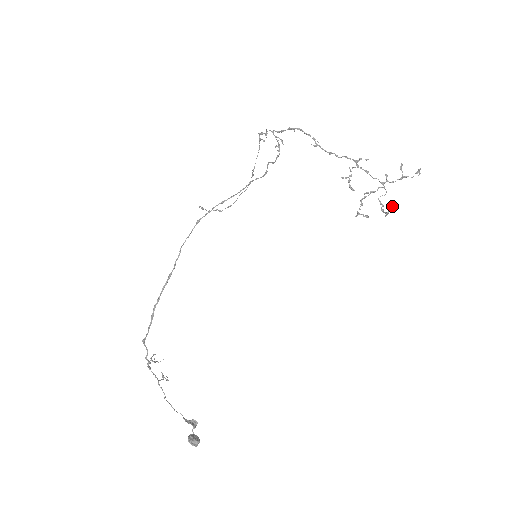
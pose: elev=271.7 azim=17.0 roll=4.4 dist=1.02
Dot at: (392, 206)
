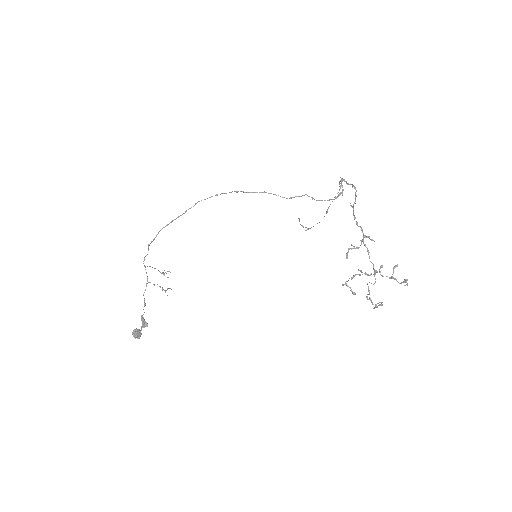
Dot at: (381, 302)
